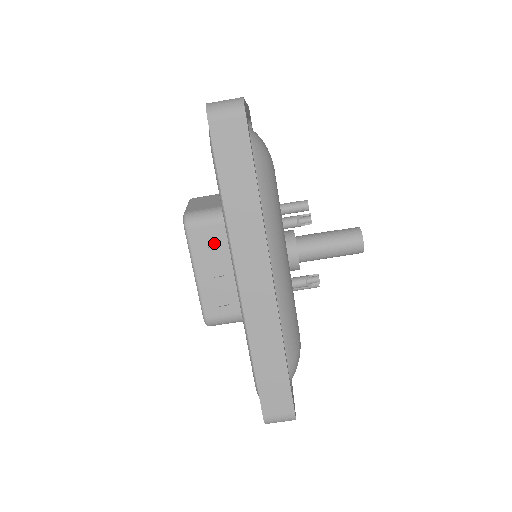
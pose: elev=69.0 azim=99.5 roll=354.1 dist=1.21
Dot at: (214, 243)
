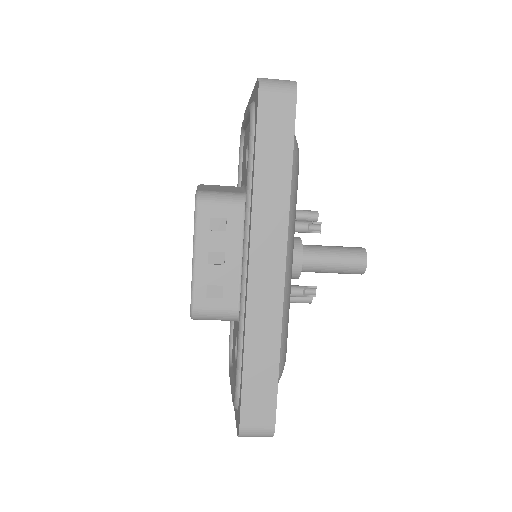
Dot at: (222, 227)
